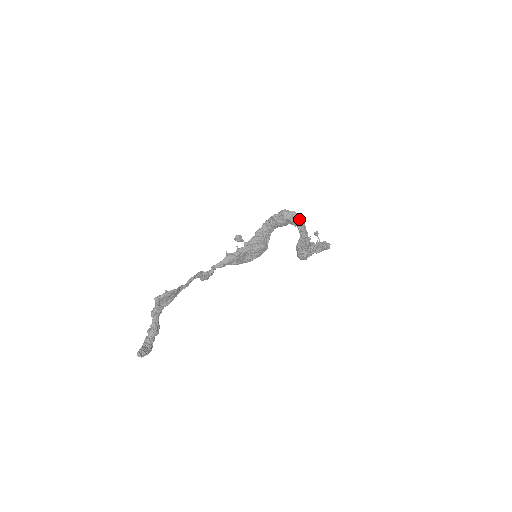
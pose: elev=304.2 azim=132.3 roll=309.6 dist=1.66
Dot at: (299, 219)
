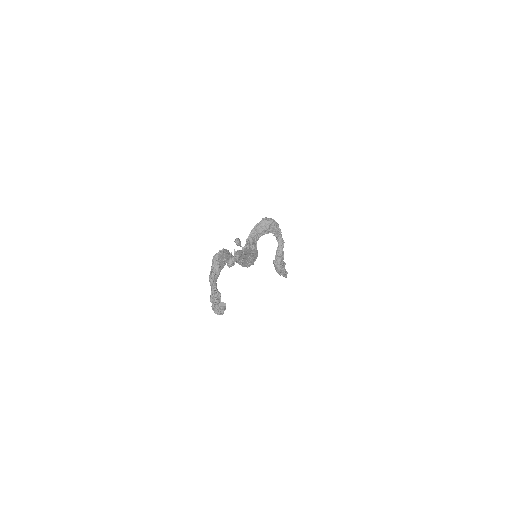
Dot at: (277, 224)
